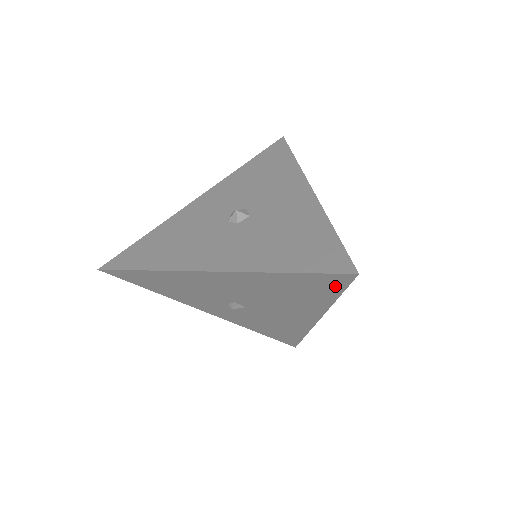
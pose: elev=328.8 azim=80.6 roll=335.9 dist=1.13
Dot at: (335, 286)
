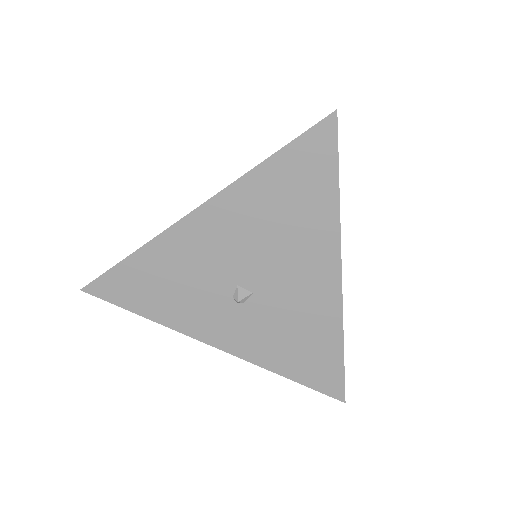
Dot at: (326, 158)
